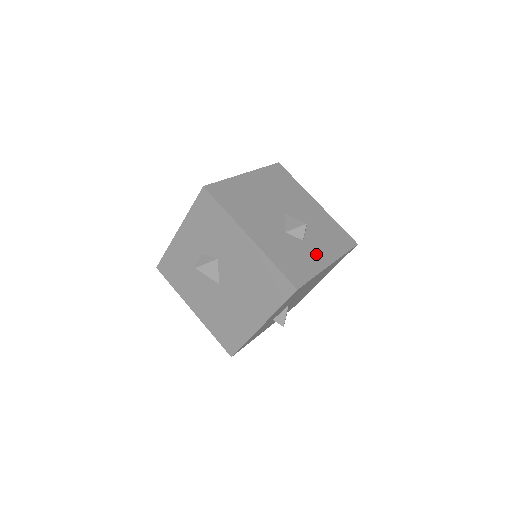
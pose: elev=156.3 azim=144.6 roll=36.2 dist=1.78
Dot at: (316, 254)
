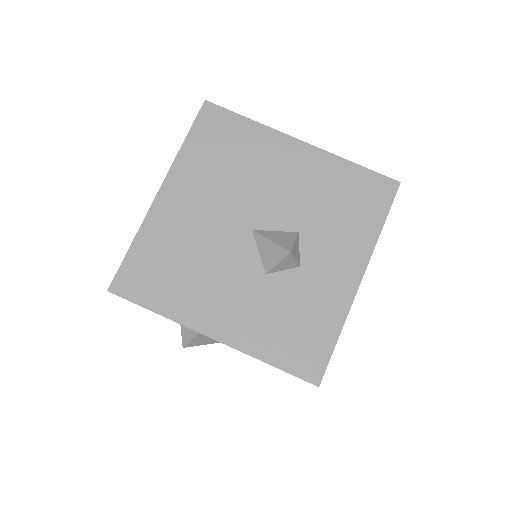
Dot at: (330, 279)
